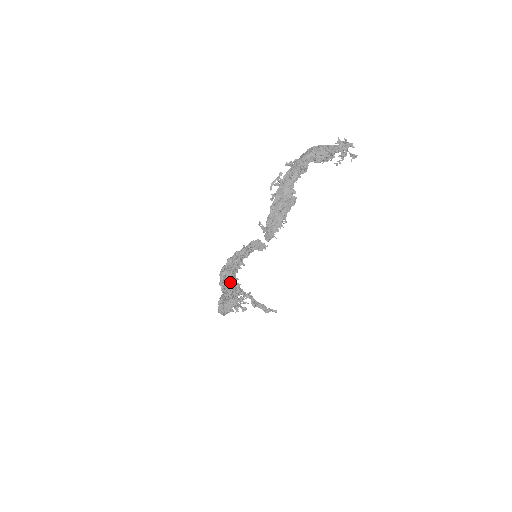
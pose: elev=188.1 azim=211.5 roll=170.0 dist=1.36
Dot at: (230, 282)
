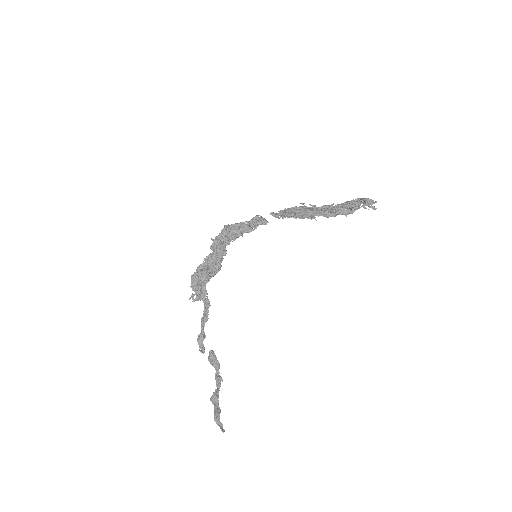
Dot at: (223, 244)
